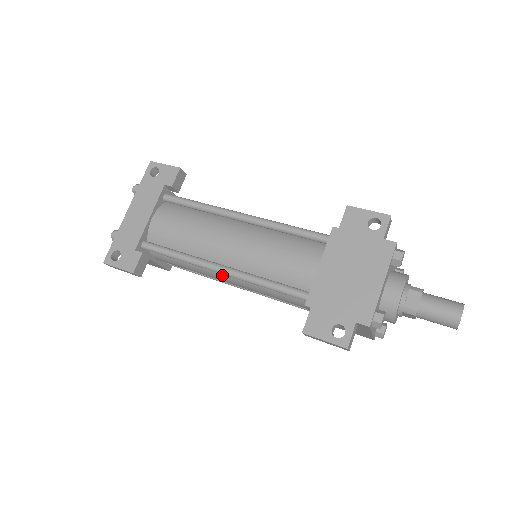
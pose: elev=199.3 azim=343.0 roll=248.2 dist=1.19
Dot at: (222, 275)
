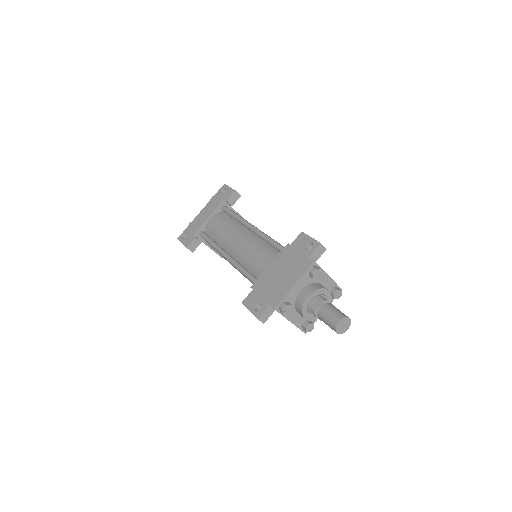
Dot at: occluded
